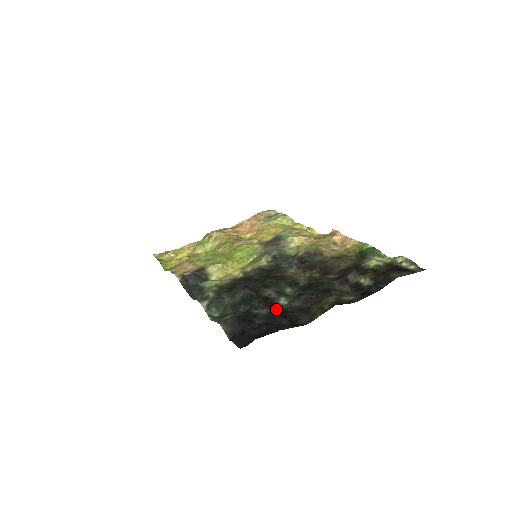
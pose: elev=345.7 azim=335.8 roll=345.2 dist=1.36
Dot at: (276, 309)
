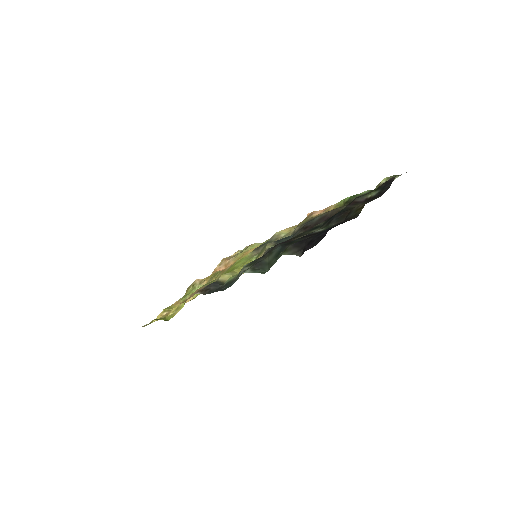
Dot at: occluded
